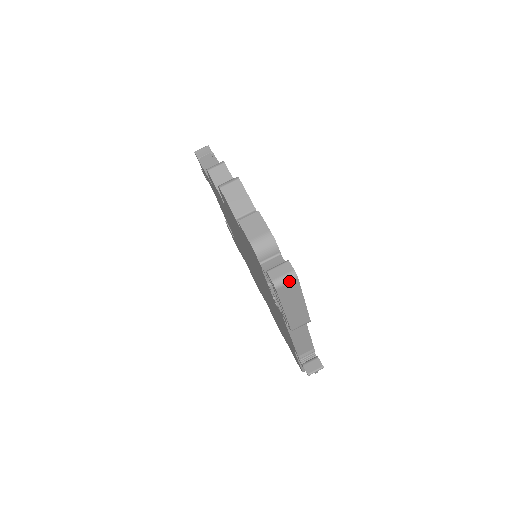
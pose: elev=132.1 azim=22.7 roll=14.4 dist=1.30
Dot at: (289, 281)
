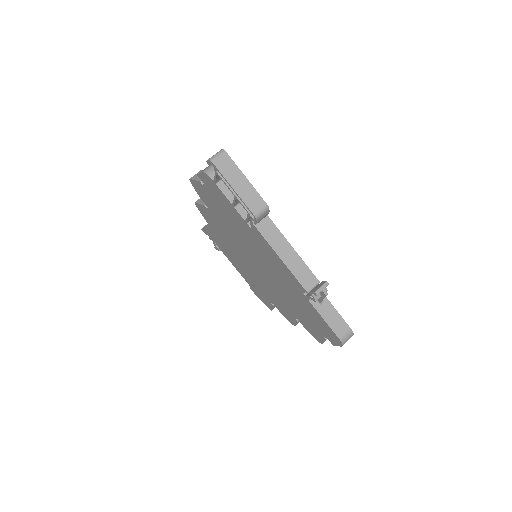
Dot at: (220, 155)
